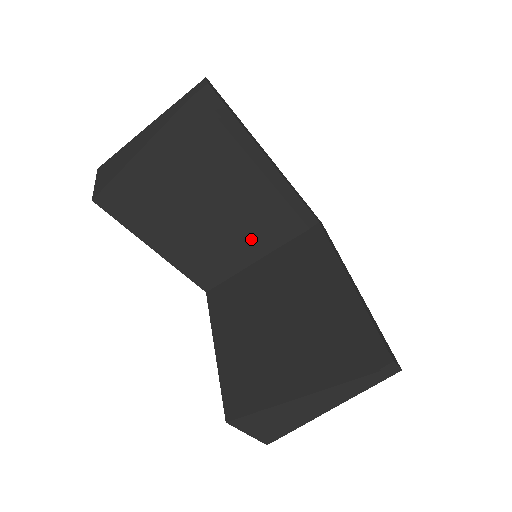
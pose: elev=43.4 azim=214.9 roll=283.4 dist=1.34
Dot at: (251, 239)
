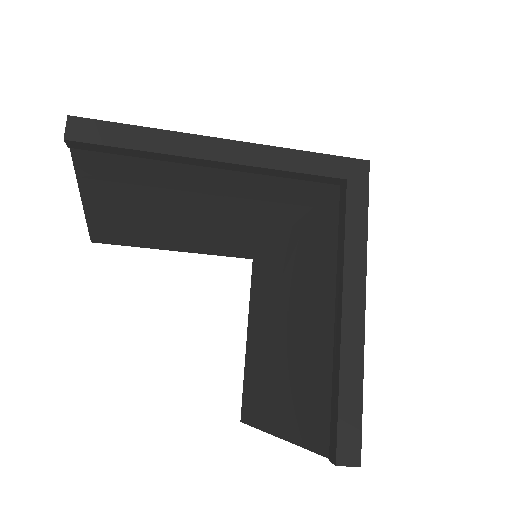
Dot at: (264, 216)
